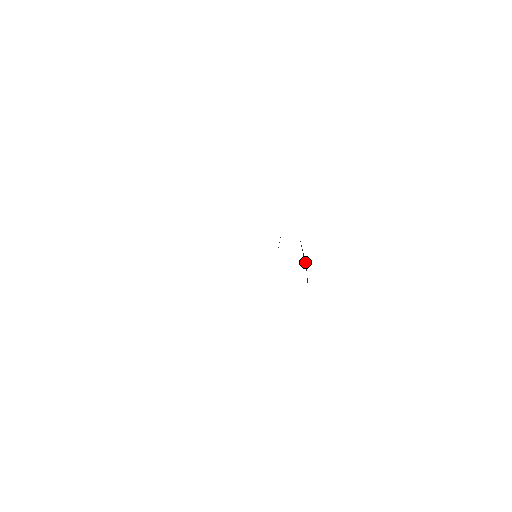
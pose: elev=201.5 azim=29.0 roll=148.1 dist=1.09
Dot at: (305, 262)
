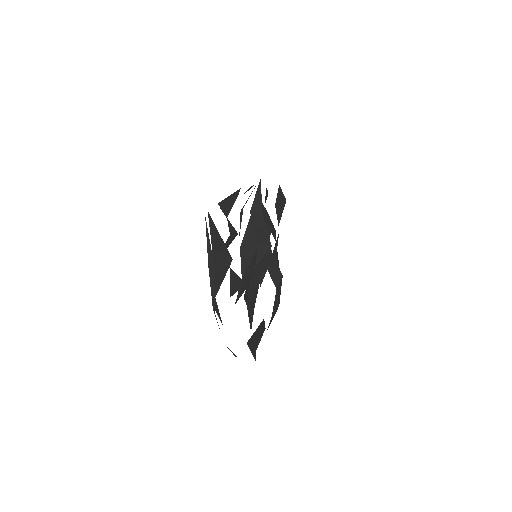
Dot at: (265, 218)
